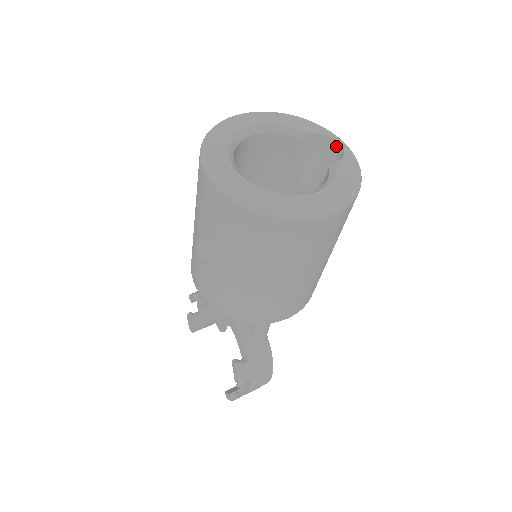
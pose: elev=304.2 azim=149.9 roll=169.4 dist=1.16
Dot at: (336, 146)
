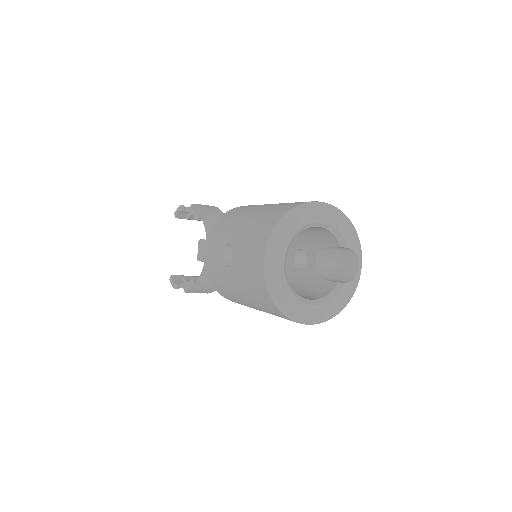
Dot at: (356, 265)
